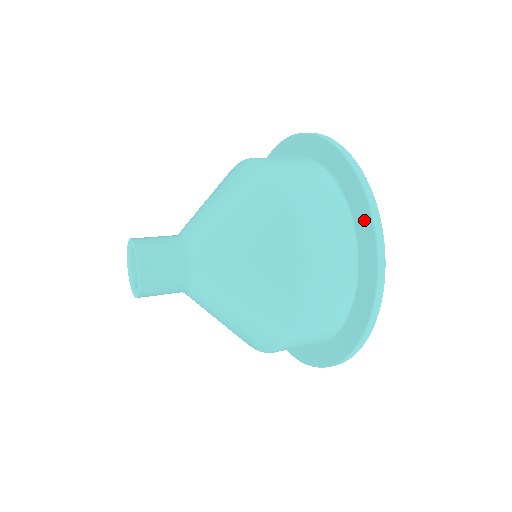
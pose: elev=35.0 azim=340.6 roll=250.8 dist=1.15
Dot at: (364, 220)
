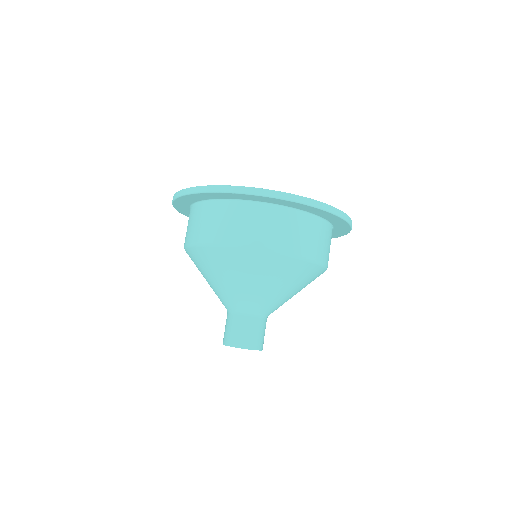
Dot at: (340, 223)
